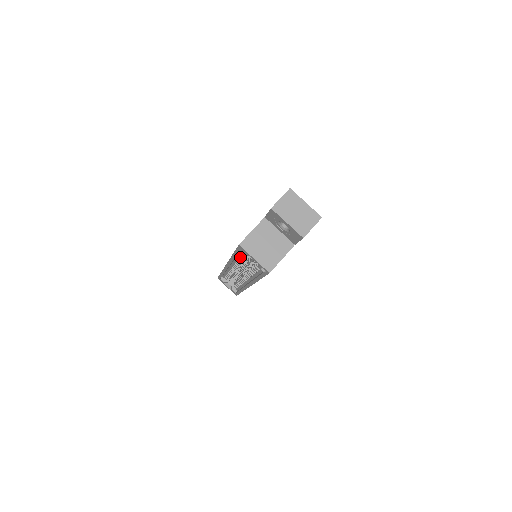
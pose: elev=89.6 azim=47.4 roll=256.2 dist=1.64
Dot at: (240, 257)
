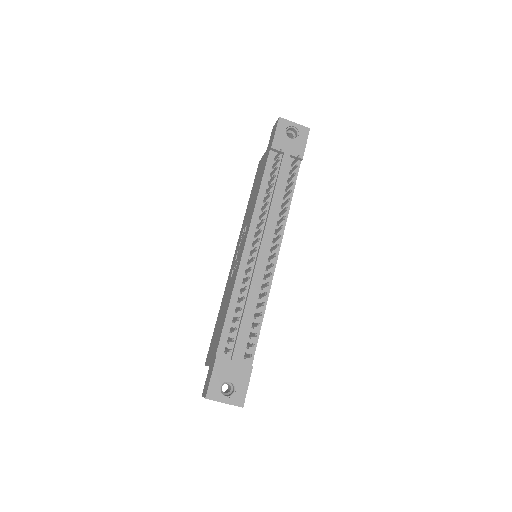
Dot at: occluded
